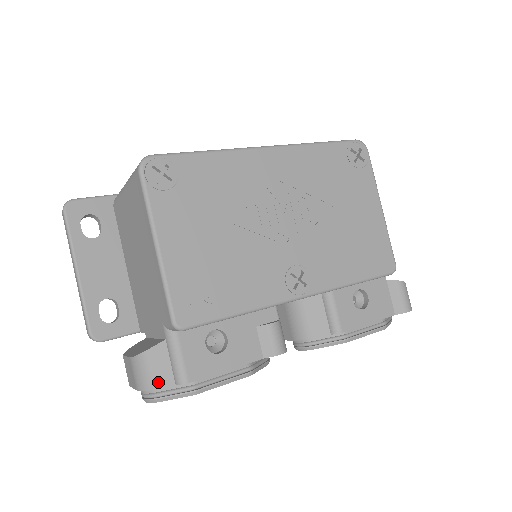
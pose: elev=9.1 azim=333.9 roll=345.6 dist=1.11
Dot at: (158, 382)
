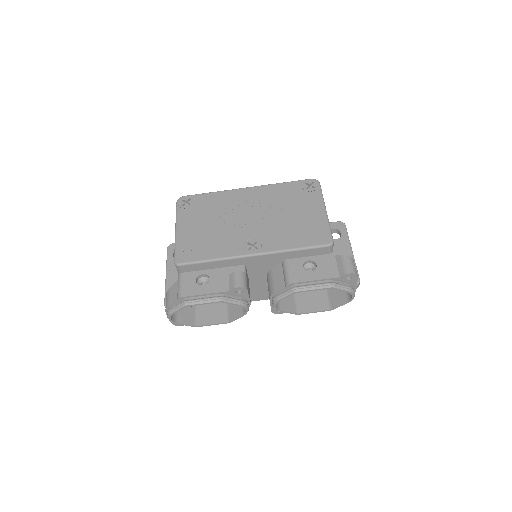
Dot at: (171, 302)
